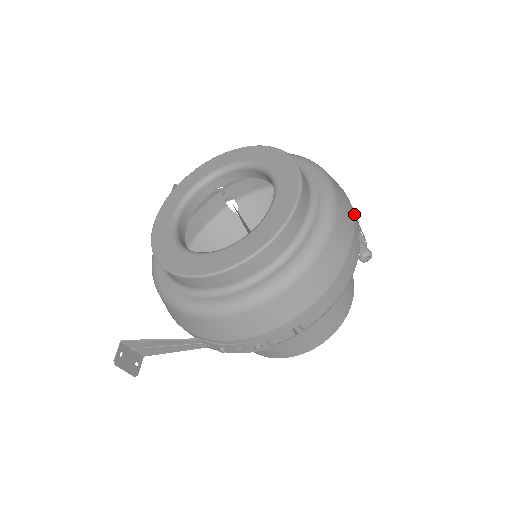
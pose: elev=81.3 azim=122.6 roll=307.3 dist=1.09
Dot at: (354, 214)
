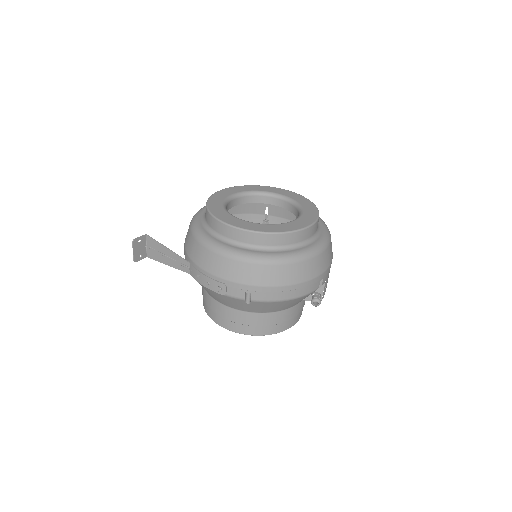
Dot at: (328, 270)
